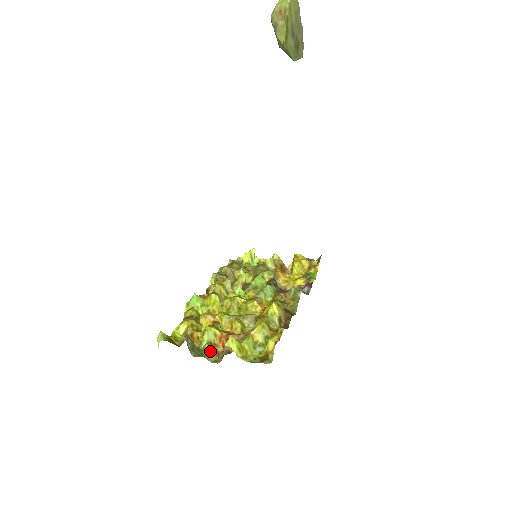
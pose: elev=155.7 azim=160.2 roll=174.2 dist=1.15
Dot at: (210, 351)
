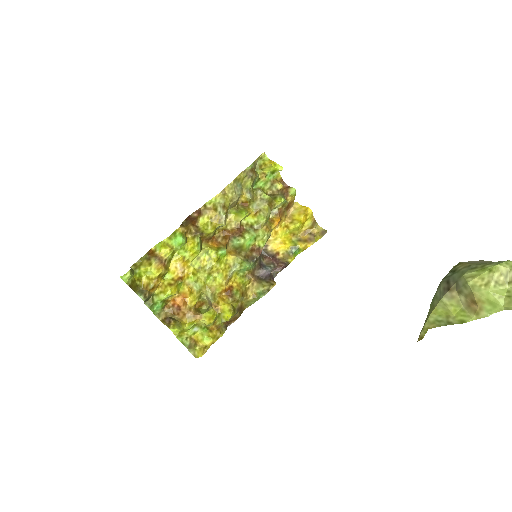
Dot at: (160, 307)
